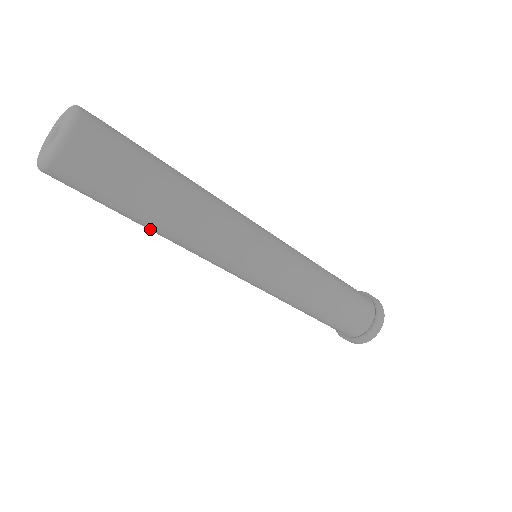
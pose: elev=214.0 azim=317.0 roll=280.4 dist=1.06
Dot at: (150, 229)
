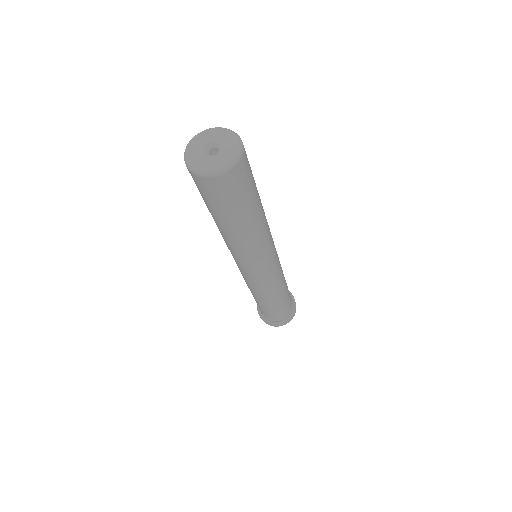
Dot at: (226, 229)
